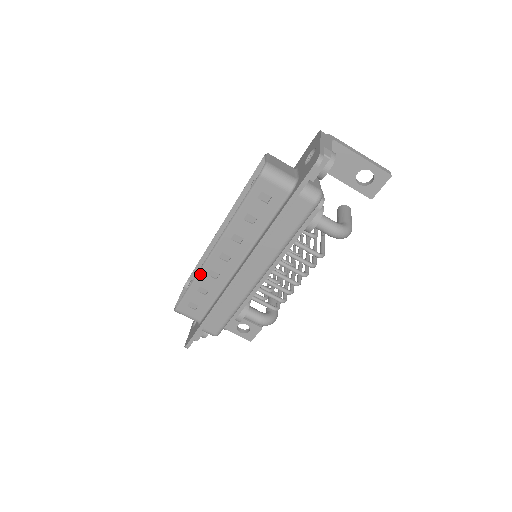
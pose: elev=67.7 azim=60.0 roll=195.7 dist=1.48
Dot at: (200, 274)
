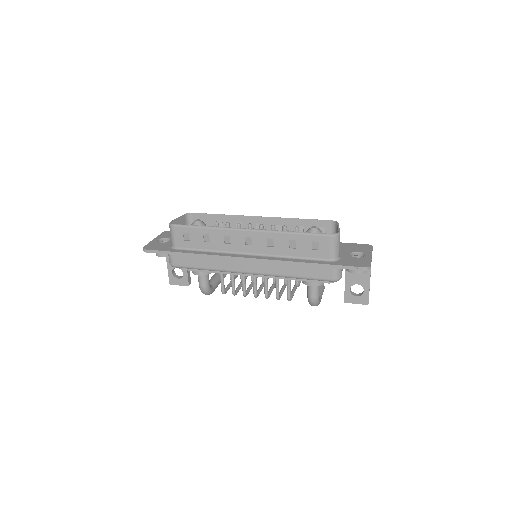
Dot at: (220, 230)
